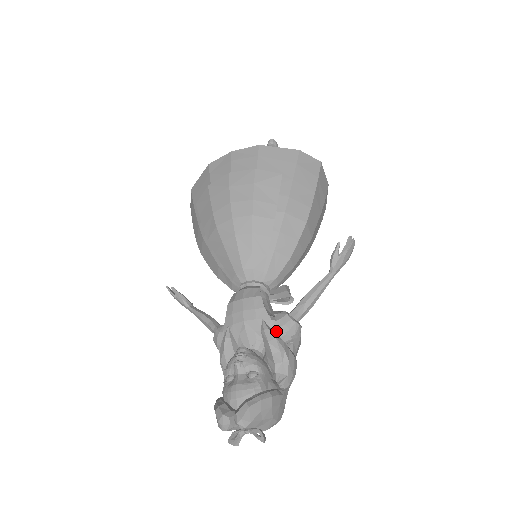
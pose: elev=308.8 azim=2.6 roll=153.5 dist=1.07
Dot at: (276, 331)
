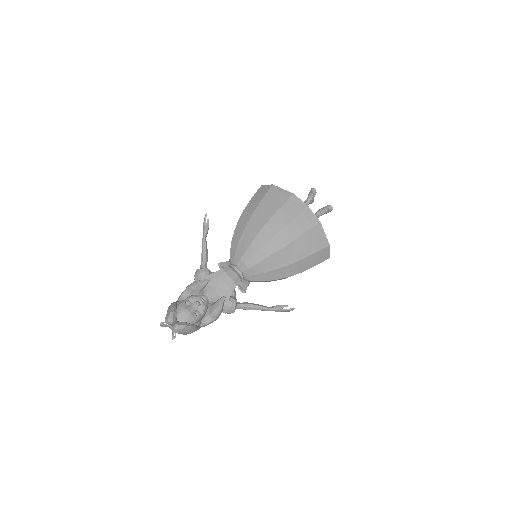
Dot at: (225, 305)
